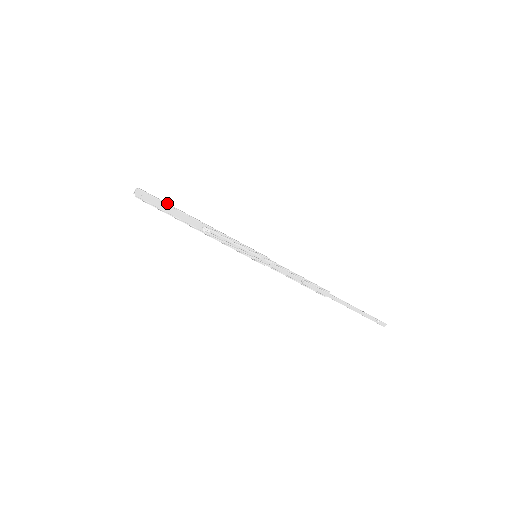
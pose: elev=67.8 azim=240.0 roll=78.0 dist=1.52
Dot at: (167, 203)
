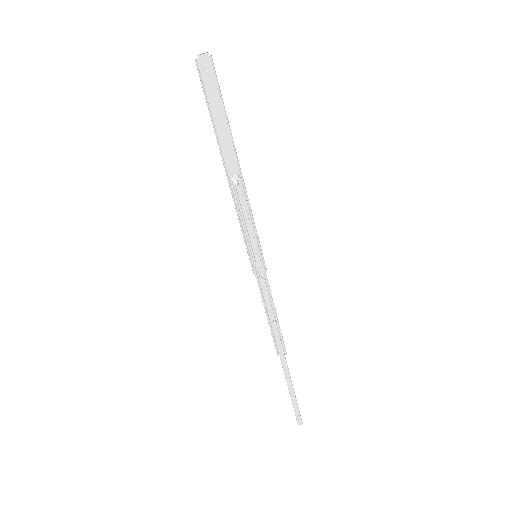
Dot at: occluded
